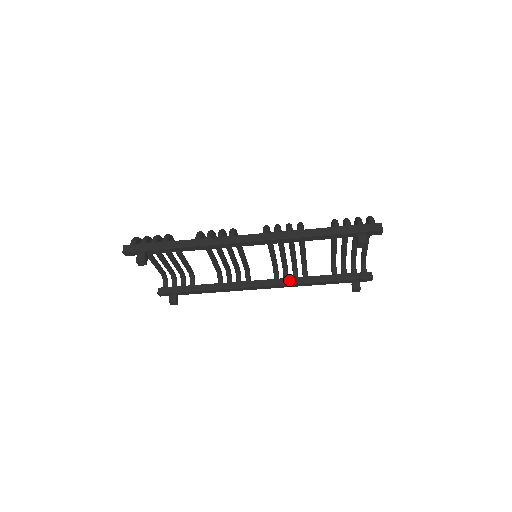
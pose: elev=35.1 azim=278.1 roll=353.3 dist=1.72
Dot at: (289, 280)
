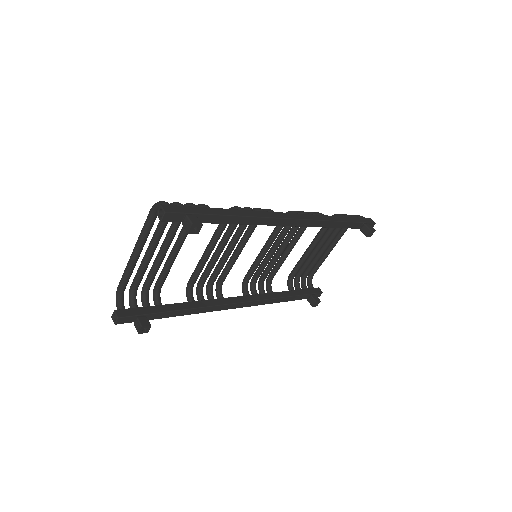
Dot at: (262, 296)
